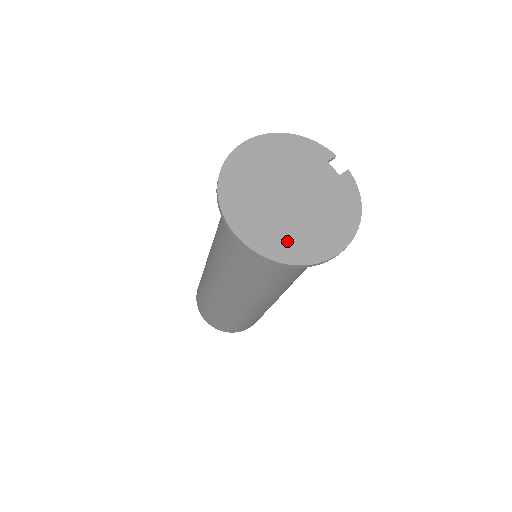
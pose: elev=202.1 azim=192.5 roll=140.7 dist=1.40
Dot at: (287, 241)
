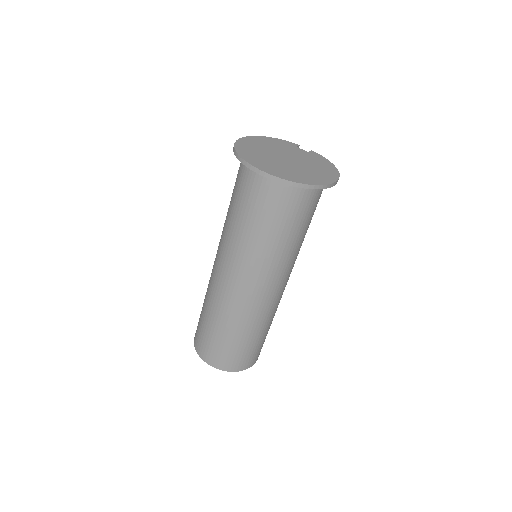
Dot at: (301, 176)
